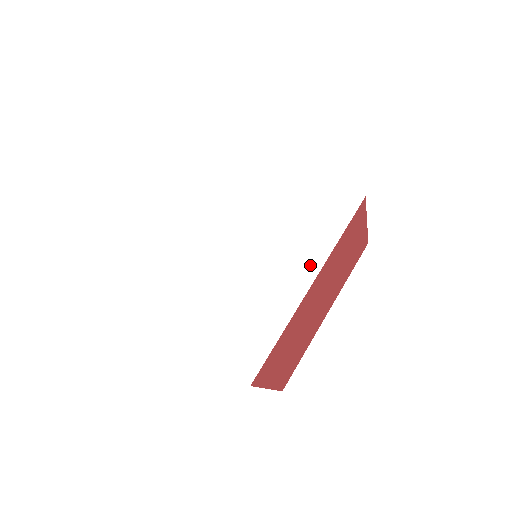
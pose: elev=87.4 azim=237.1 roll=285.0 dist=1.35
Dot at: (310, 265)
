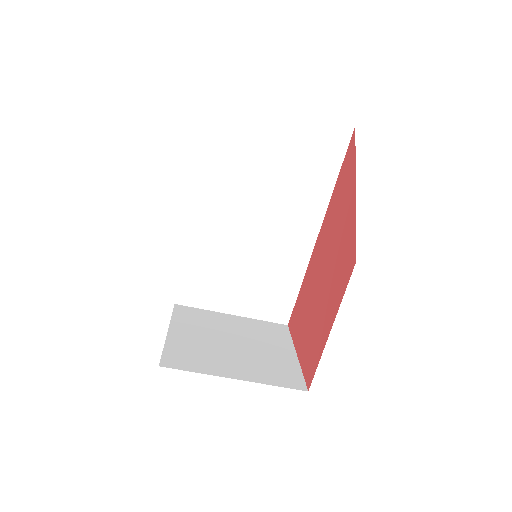
Dot at: (312, 216)
